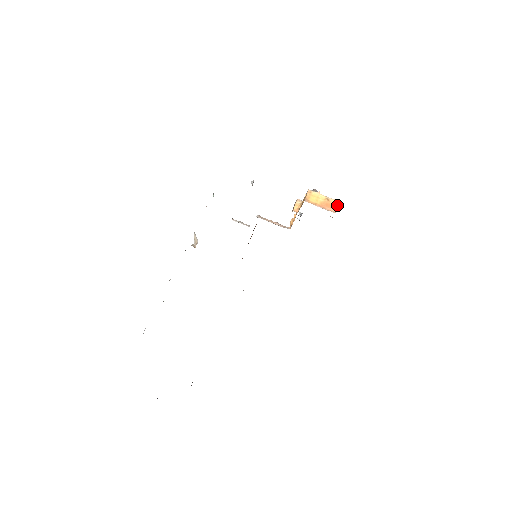
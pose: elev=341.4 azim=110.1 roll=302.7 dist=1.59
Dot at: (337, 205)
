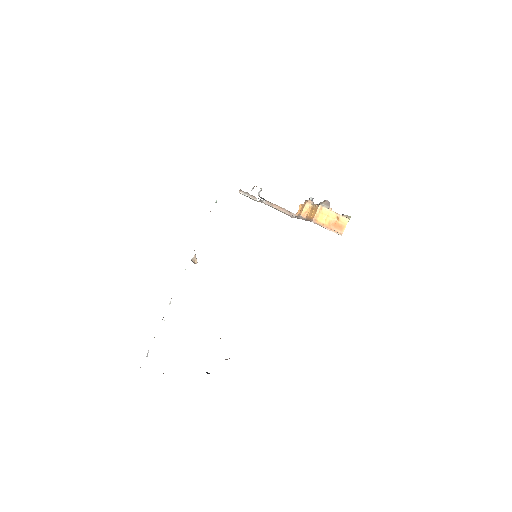
Dot at: occluded
